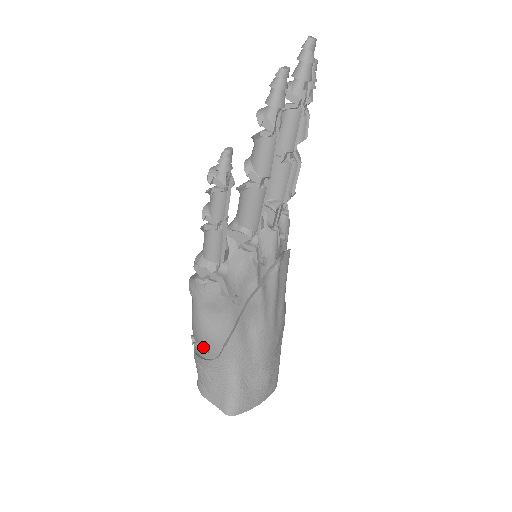
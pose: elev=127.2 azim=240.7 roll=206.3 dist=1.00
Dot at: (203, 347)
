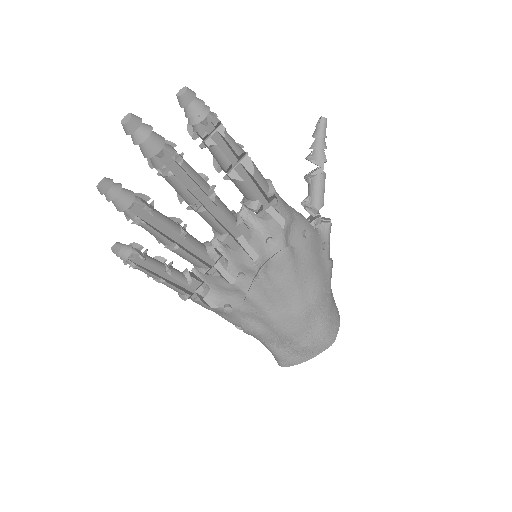
Dot at: occluded
